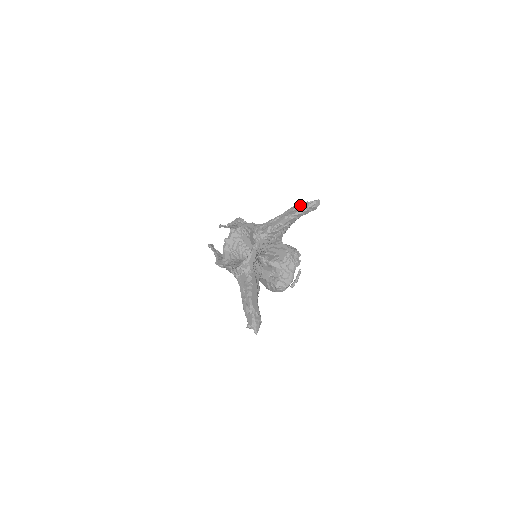
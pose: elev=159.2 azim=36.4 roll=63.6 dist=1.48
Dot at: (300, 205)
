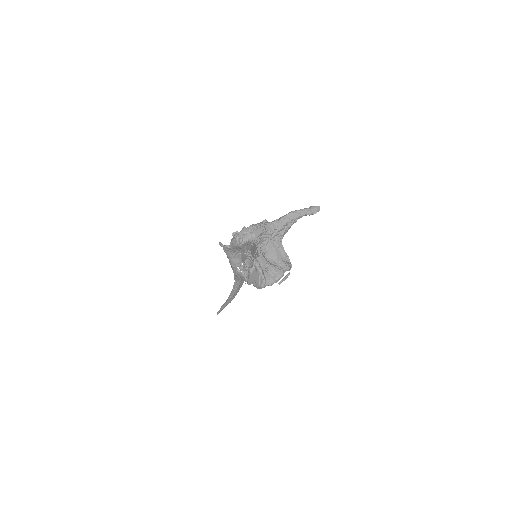
Dot at: (305, 208)
